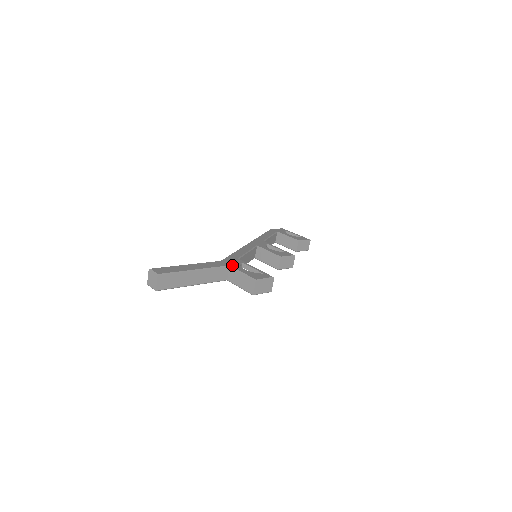
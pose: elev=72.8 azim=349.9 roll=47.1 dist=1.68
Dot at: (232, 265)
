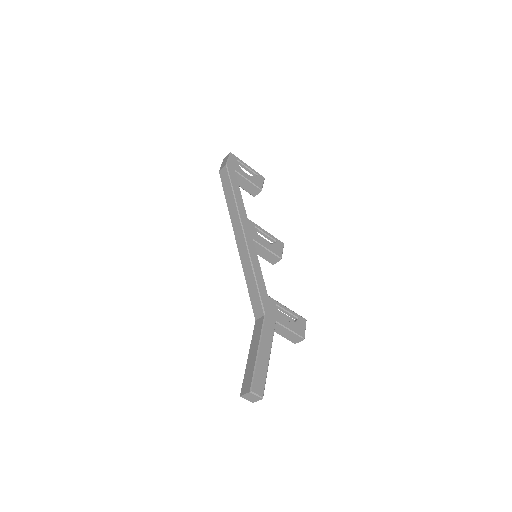
Dot at: (277, 319)
